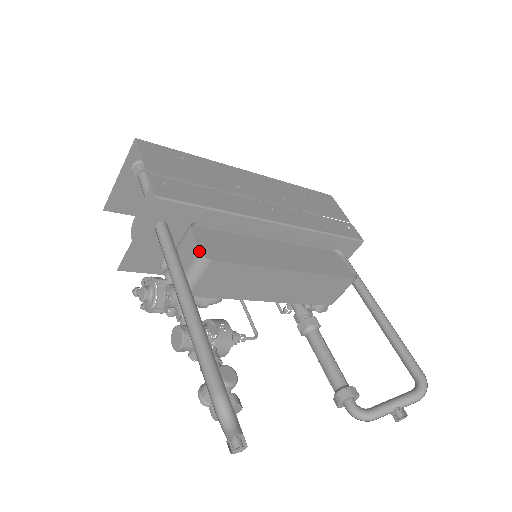
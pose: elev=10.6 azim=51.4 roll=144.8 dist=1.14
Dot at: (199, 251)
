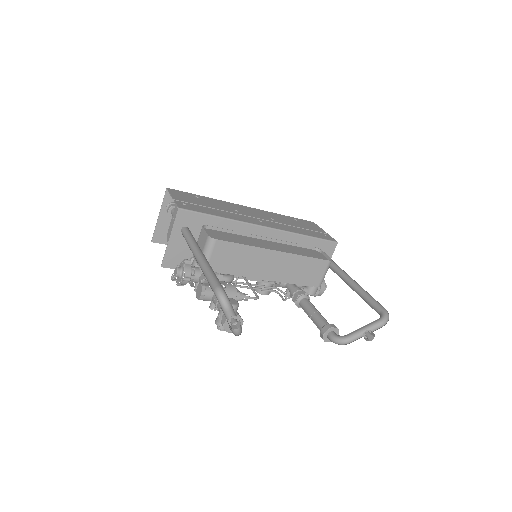
Dot at: (208, 235)
